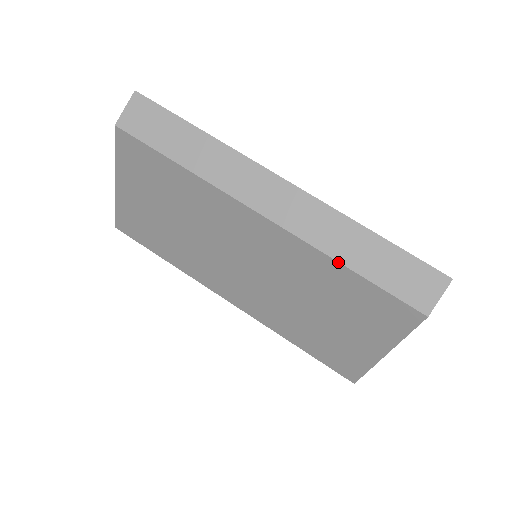
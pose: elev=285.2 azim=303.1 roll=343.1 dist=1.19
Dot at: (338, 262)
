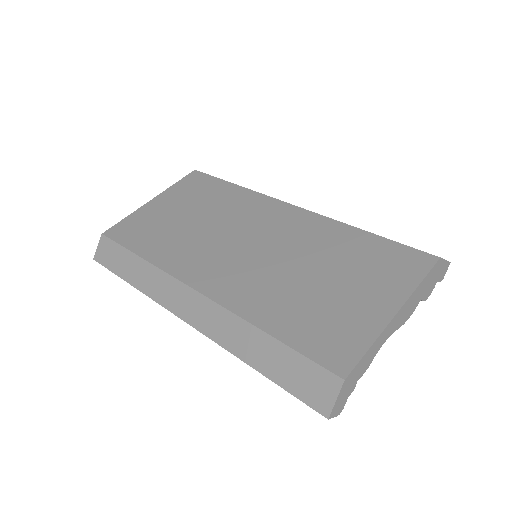
Dot at: (355, 227)
